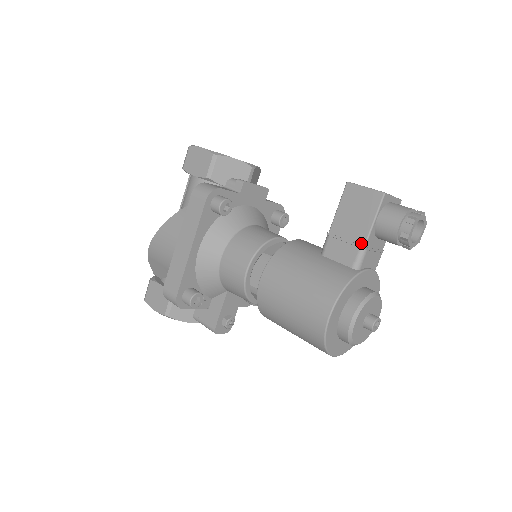
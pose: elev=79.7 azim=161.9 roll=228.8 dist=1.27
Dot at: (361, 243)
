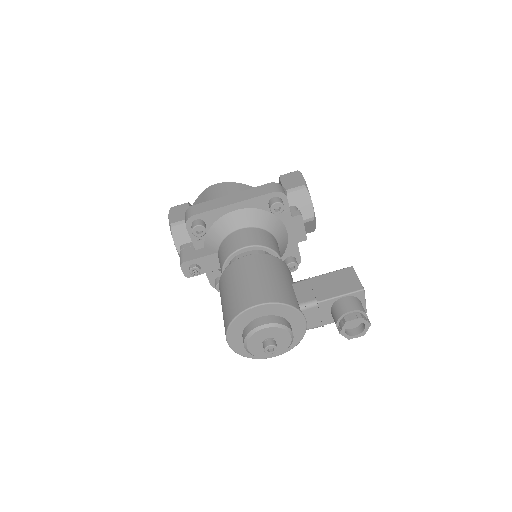
Dot at: (320, 298)
